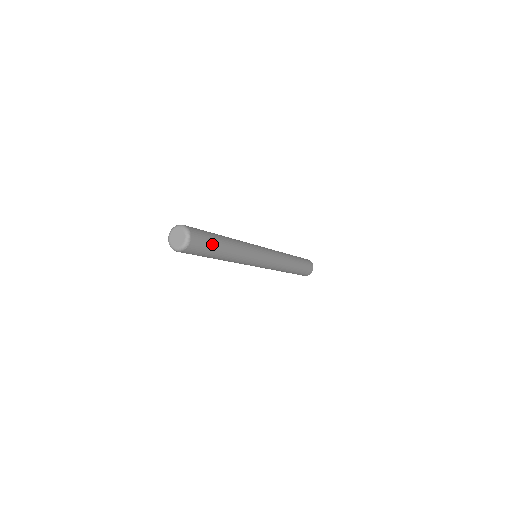
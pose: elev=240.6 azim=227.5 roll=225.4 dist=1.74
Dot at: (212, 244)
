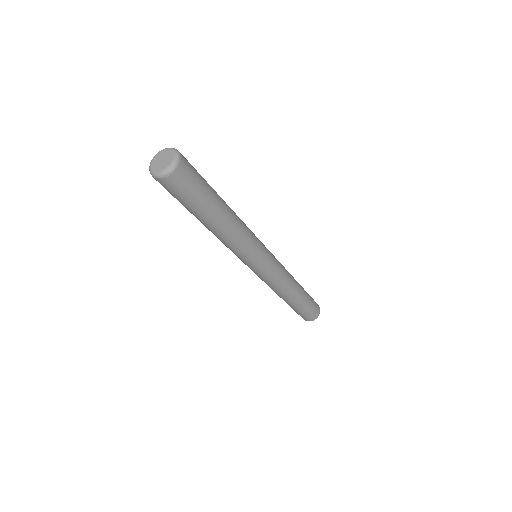
Dot at: (206, 189)
